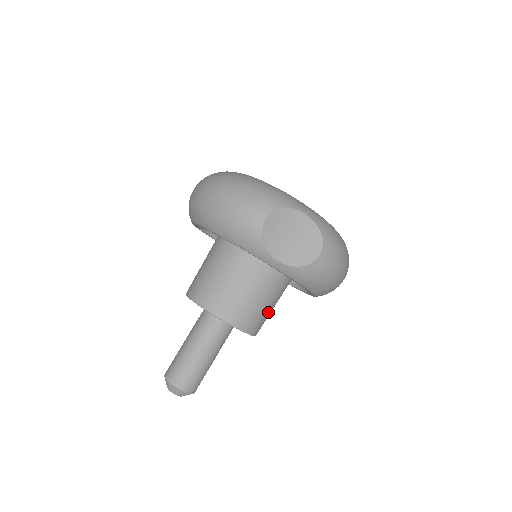
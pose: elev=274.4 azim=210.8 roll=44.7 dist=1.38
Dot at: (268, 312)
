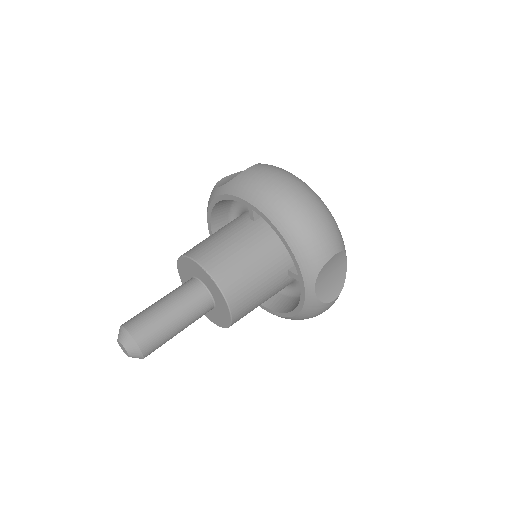
Dot at: (229, 255)
